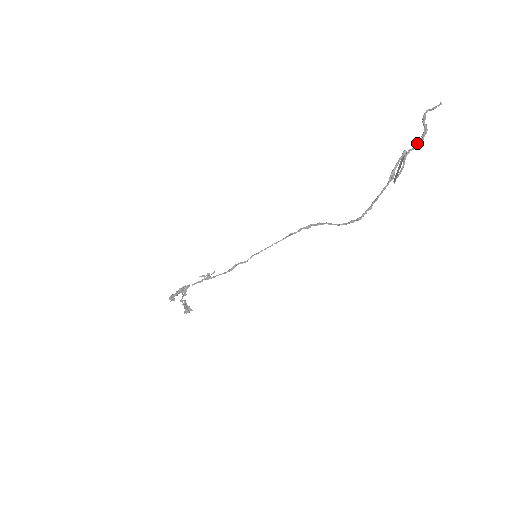
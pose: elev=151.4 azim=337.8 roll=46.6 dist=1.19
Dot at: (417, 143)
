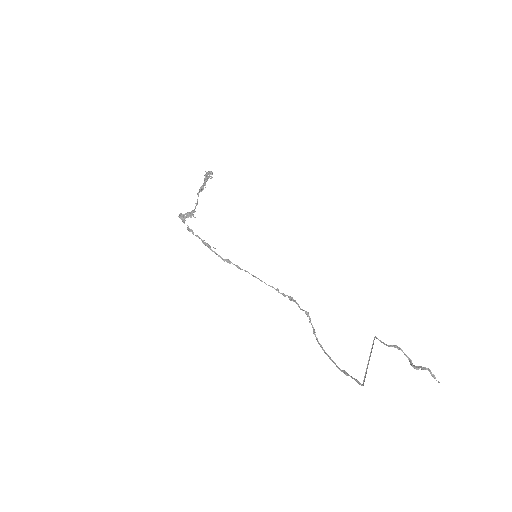
Dot at: (408, 357)
